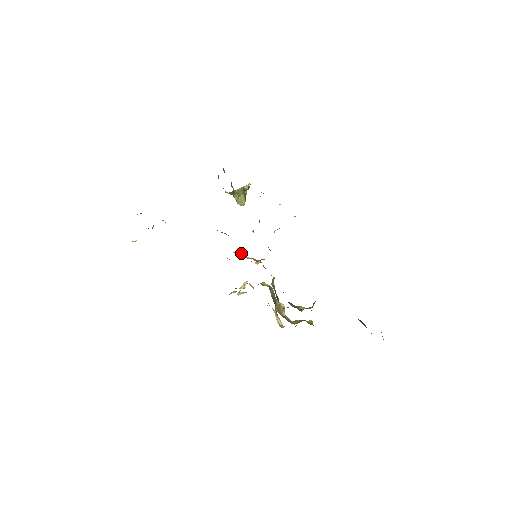
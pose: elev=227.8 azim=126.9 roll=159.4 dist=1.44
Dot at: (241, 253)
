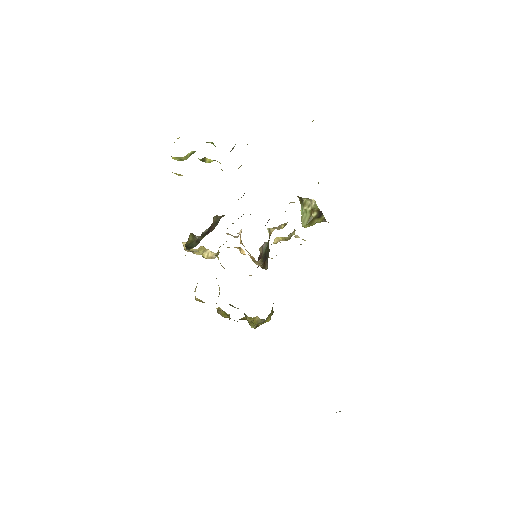
Dot at: occluded
